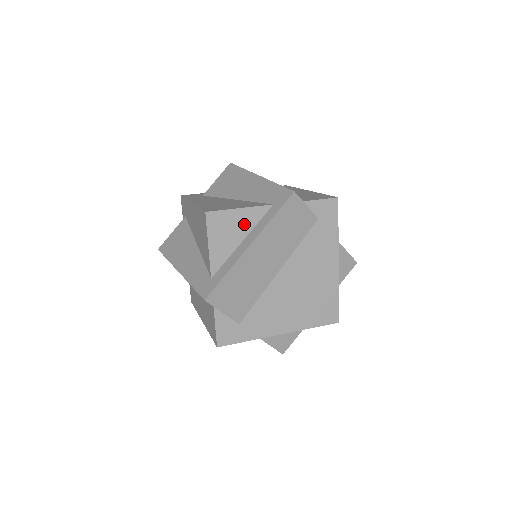
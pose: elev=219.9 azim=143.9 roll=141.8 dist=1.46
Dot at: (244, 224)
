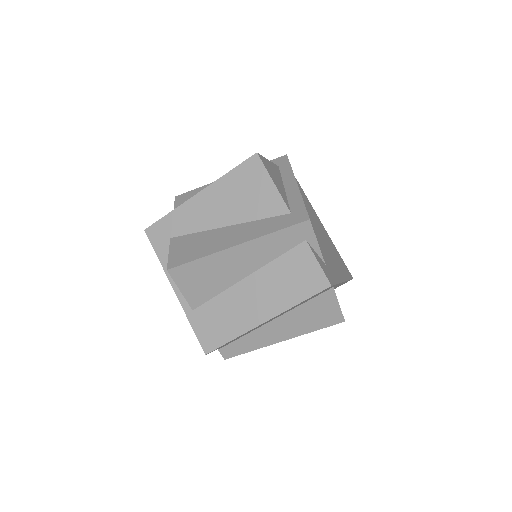
Dot at: (277, 174)
